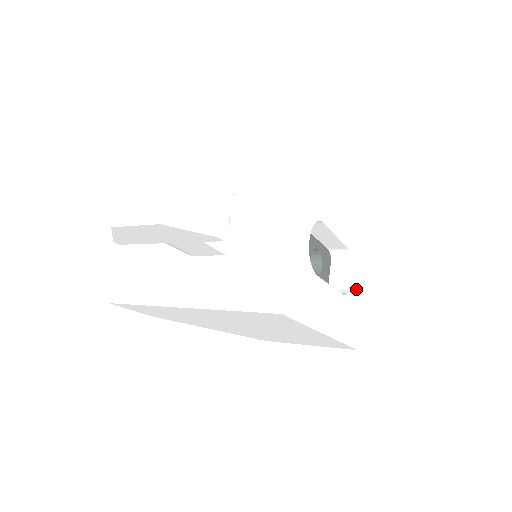
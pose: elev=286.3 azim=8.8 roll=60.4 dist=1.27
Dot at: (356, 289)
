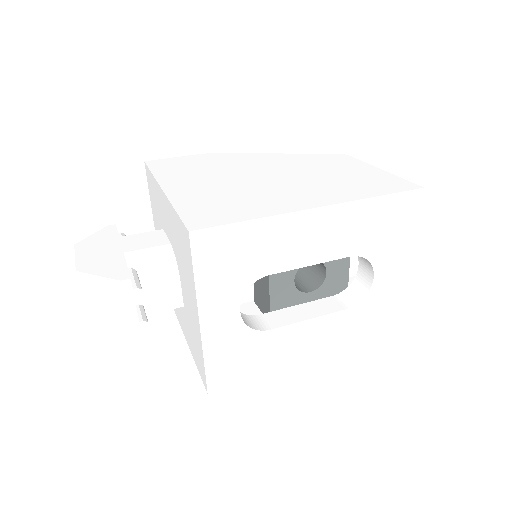
Dot at: (389, 282)
